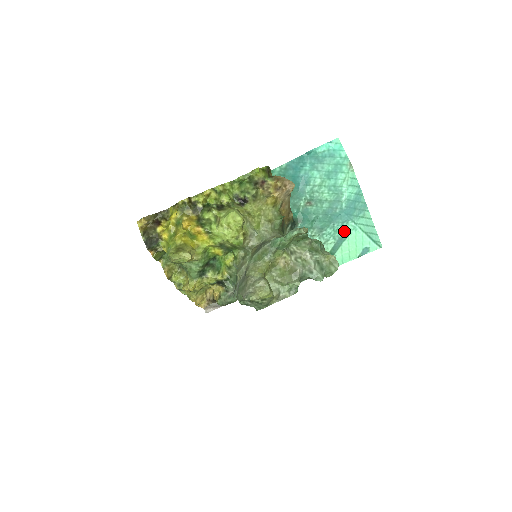
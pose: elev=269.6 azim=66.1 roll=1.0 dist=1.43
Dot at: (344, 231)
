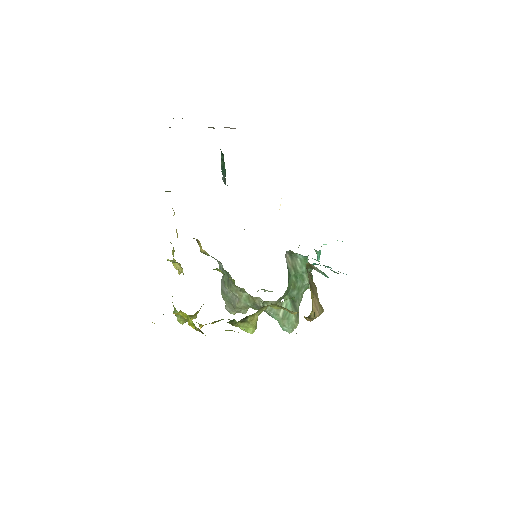
Dot at: occluded
